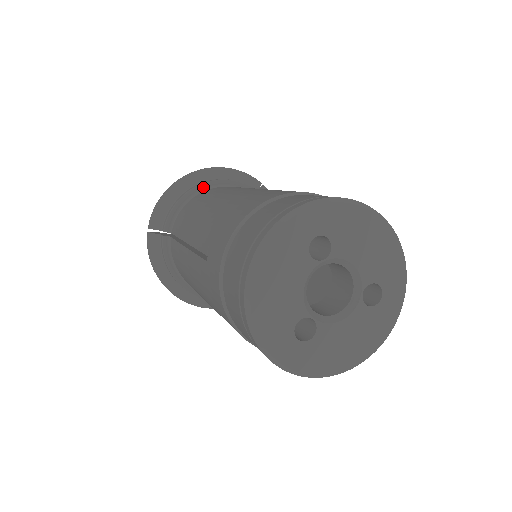
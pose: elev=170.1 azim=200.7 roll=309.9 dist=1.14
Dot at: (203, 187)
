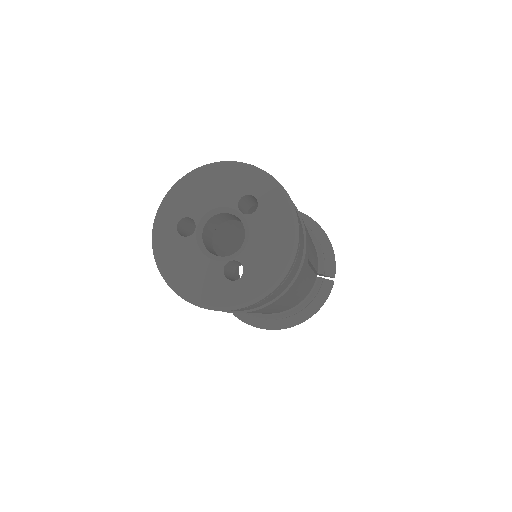
Dot at: occluded
